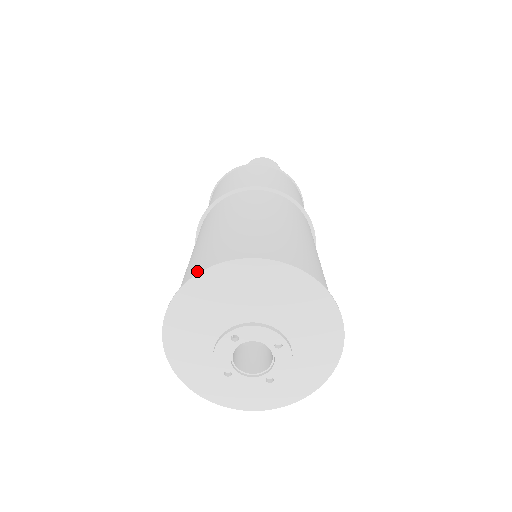
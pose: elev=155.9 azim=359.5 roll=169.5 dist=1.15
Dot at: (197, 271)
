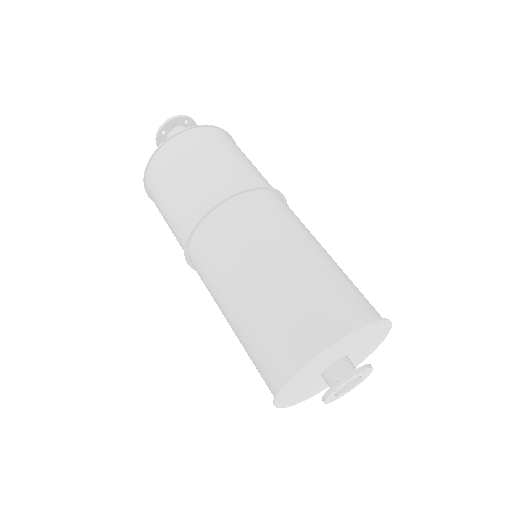
Dot at: (278, 365)
